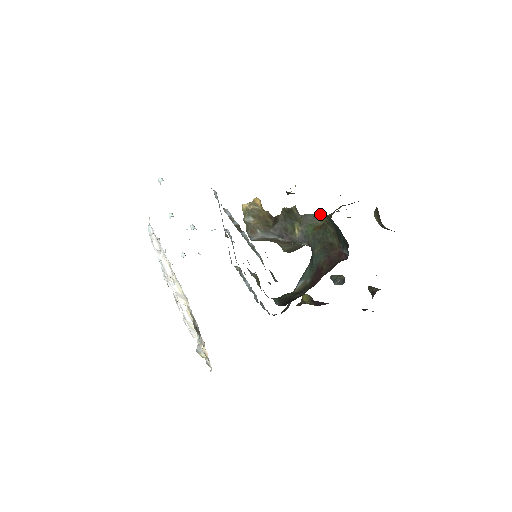
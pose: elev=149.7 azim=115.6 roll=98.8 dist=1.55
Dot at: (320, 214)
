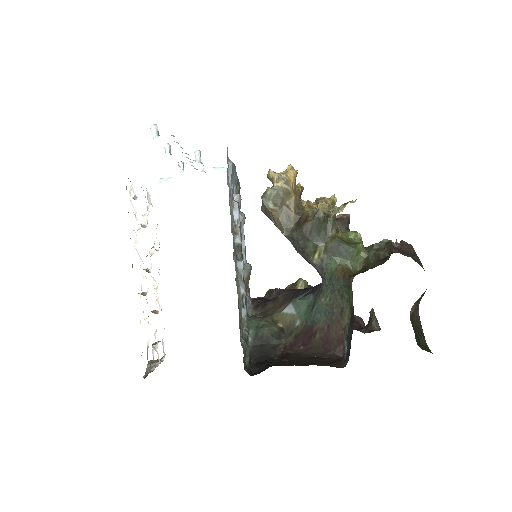
Dot at: (357, 249)
